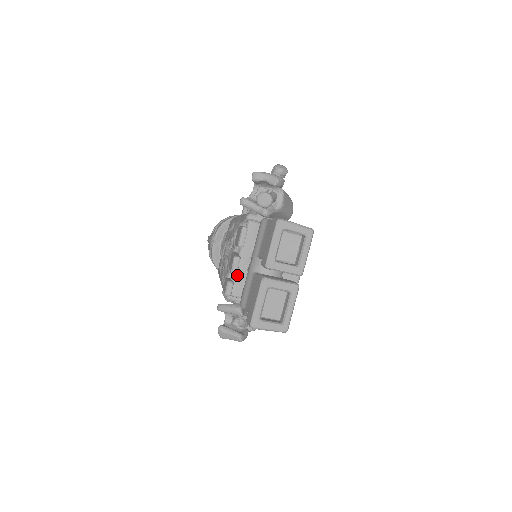
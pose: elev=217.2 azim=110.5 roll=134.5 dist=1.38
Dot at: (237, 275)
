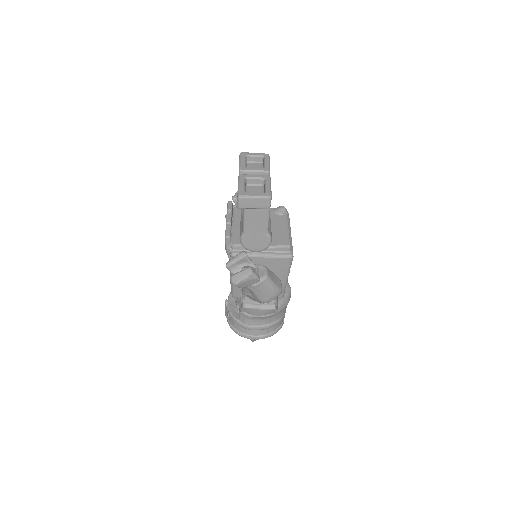
Dot at: (234, 233)
